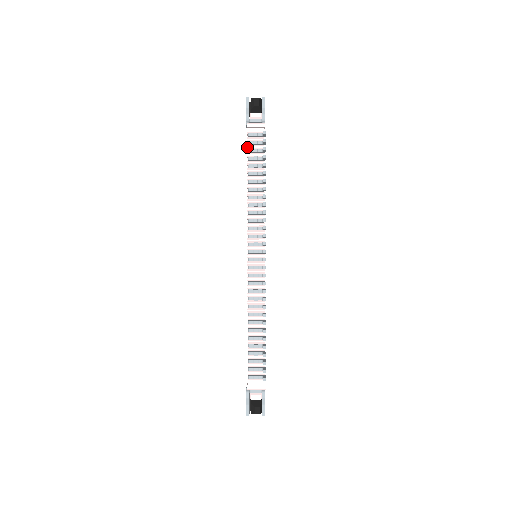
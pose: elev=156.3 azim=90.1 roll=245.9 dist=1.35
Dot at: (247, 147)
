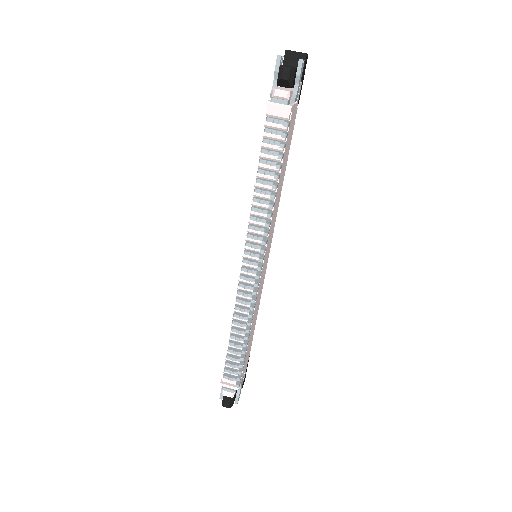
Dot at: occluded
